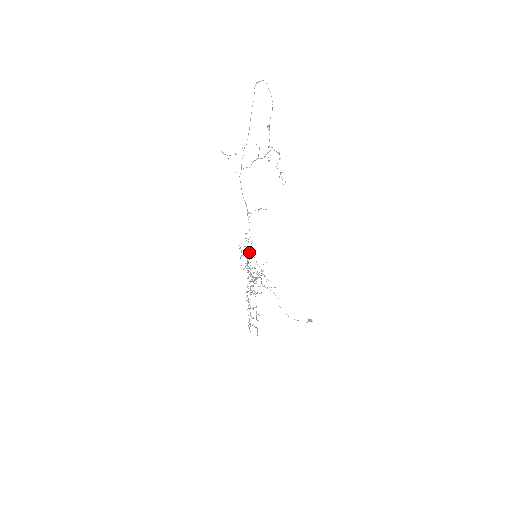
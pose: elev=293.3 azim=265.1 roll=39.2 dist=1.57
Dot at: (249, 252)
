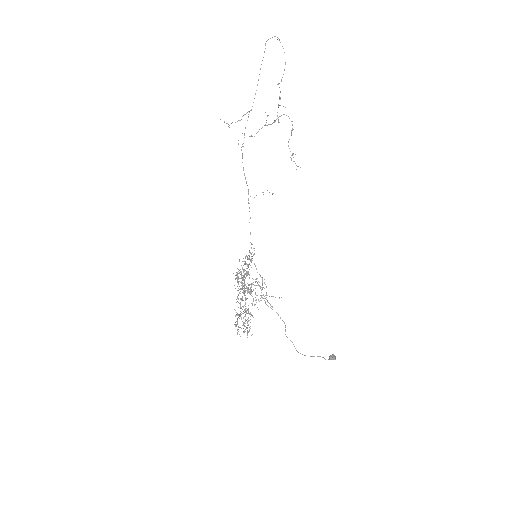
Dot at: occluded
